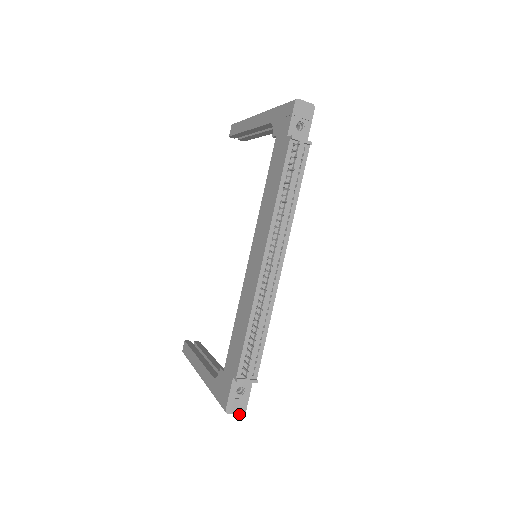
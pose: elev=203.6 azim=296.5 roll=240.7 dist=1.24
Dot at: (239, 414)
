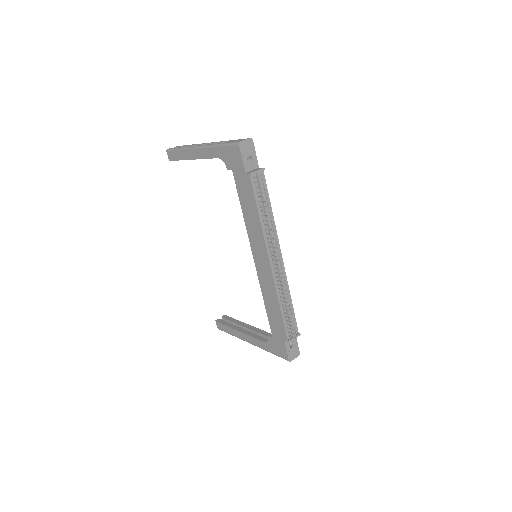
Dot at: occluded
